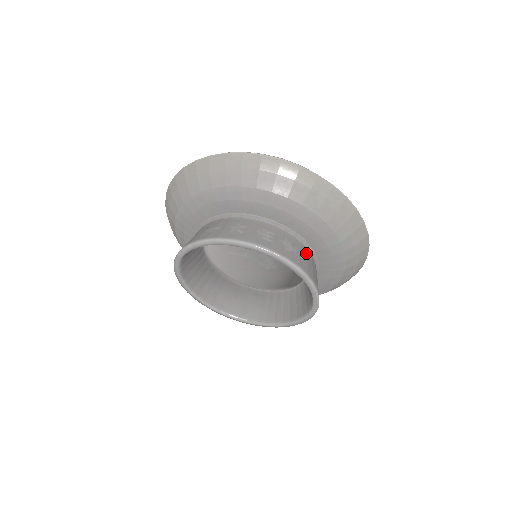
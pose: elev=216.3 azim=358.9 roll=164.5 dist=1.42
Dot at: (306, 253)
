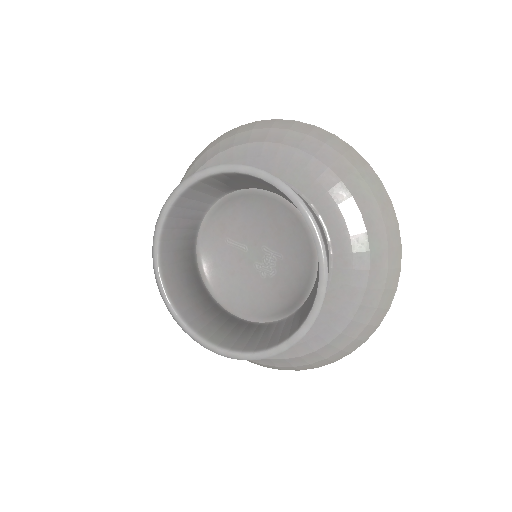
Dot at: (326, 240)
